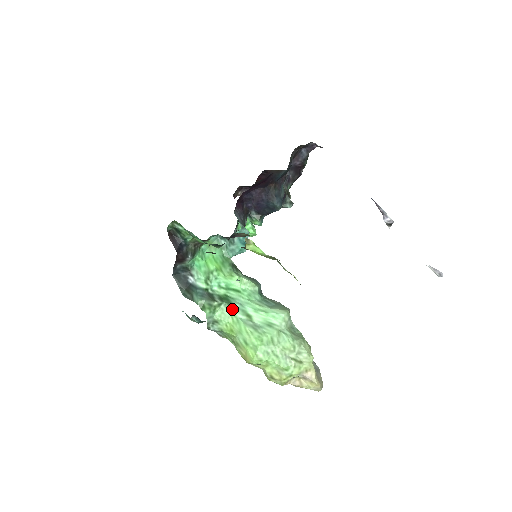
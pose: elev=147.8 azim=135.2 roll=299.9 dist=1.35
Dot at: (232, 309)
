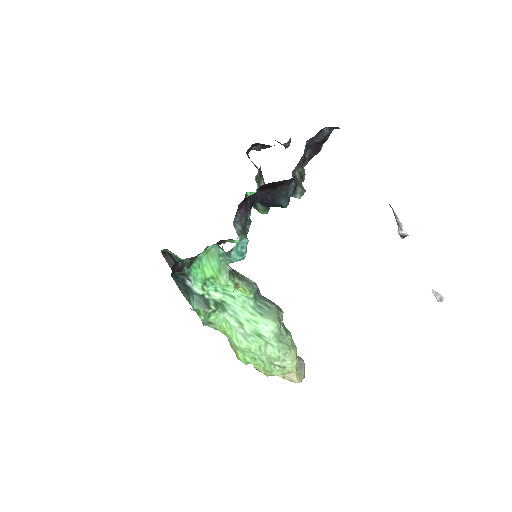
Dot at: (226, 316)
